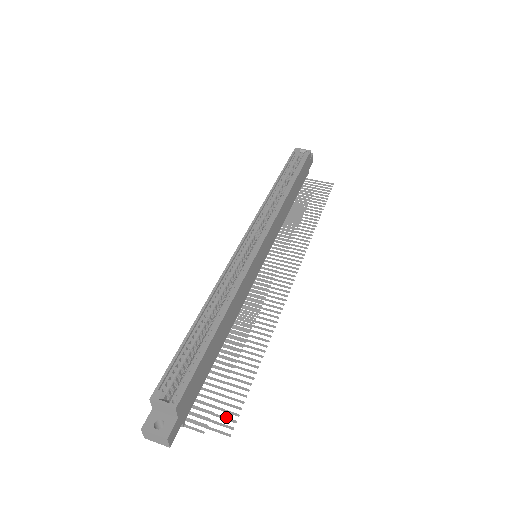
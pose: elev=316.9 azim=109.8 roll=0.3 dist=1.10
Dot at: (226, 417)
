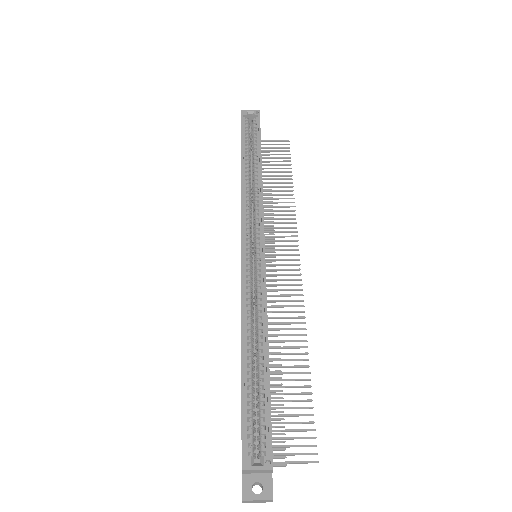
Dot at: (305, 445)
